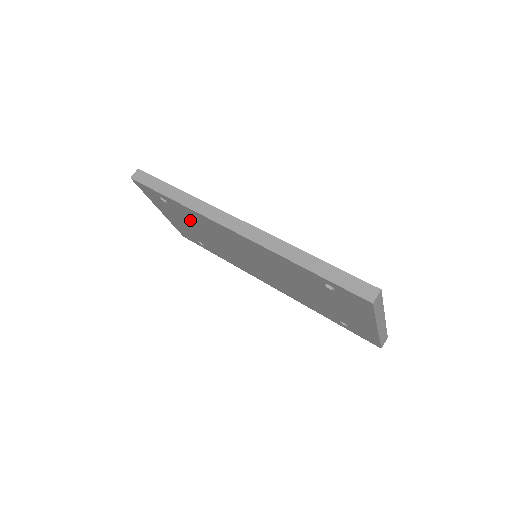
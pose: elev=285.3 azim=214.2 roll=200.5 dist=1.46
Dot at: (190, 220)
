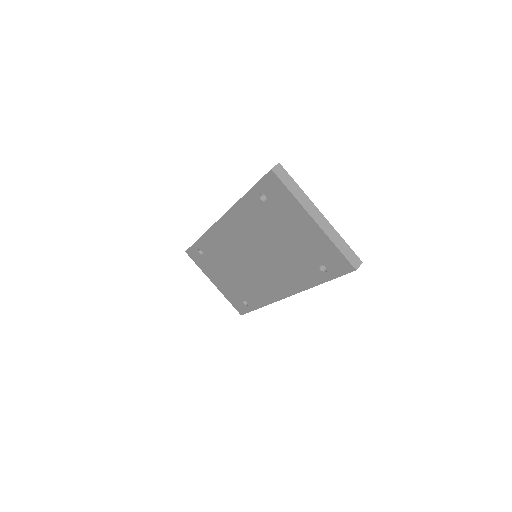
Dot at: (217, 259)
